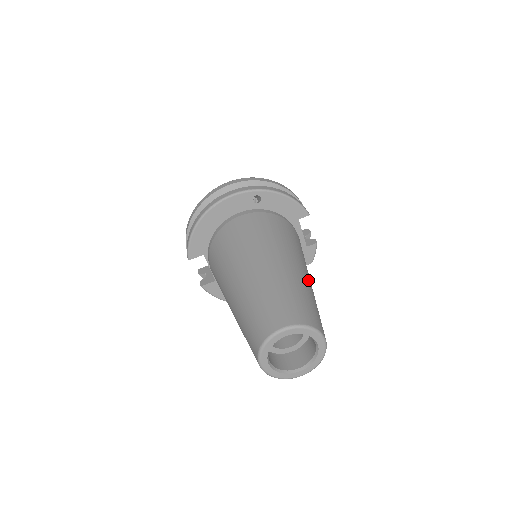
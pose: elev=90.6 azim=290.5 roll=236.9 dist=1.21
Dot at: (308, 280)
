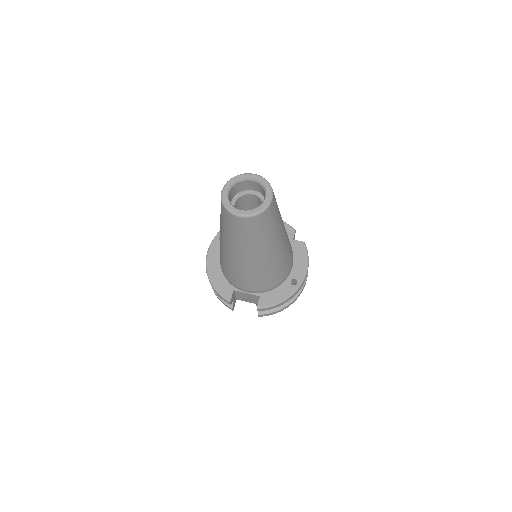
Dot at: occluded
